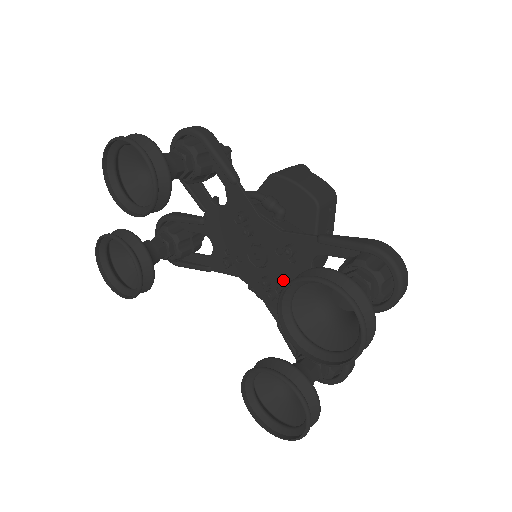
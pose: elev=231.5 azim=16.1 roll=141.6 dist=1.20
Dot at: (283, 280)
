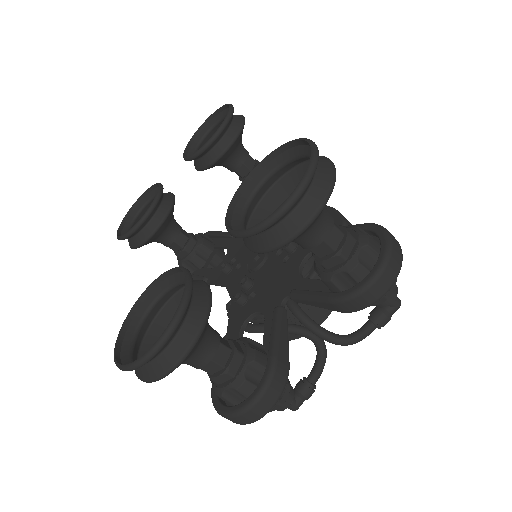
Dot at: (265, 282)
